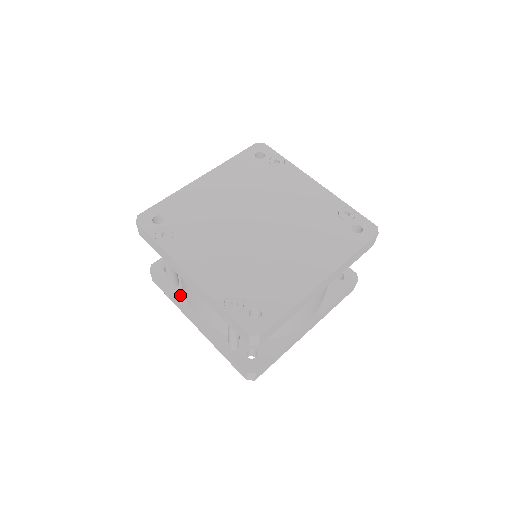
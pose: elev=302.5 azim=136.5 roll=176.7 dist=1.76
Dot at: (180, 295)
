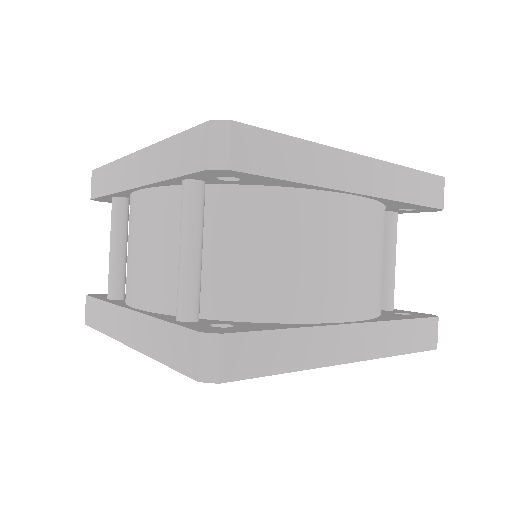
Dot at: (118, 301)
